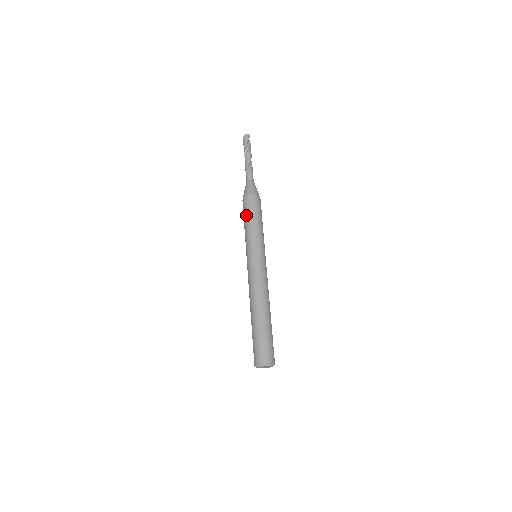
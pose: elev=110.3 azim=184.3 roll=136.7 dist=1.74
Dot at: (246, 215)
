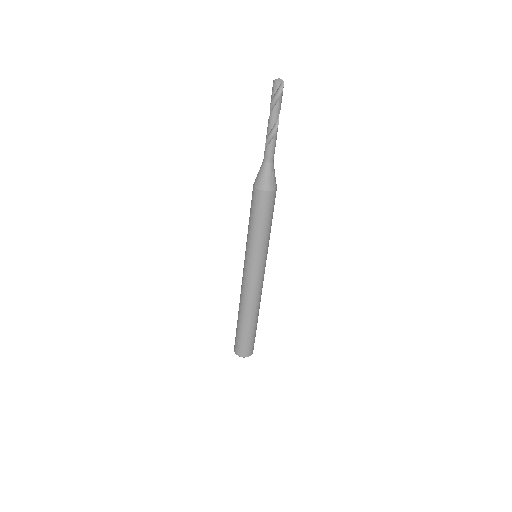
Dot at: (250, 209)
